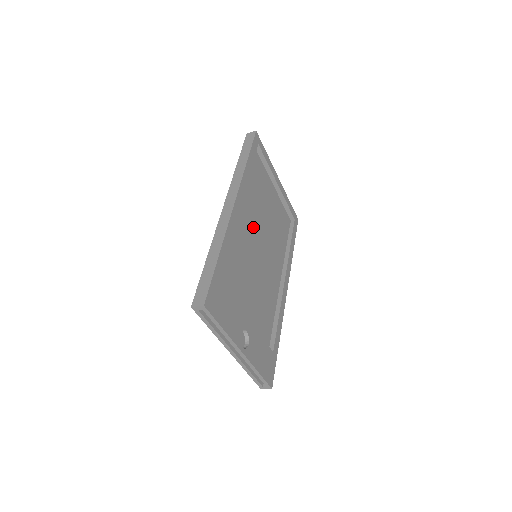
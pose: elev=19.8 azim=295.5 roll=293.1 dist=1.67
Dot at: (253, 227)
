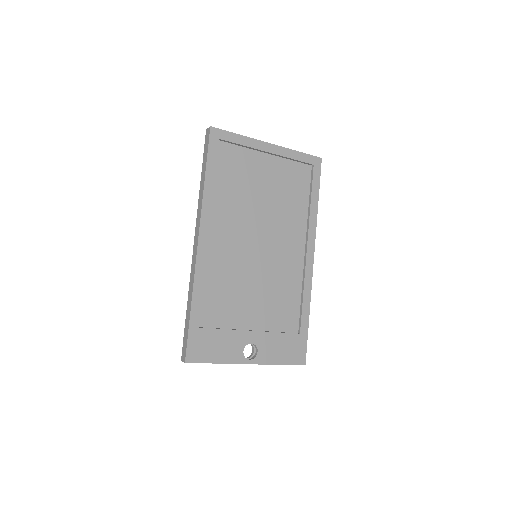
Dot at: (244, 230)
